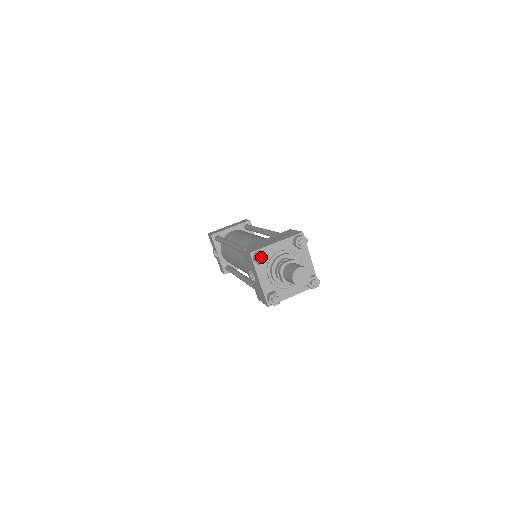
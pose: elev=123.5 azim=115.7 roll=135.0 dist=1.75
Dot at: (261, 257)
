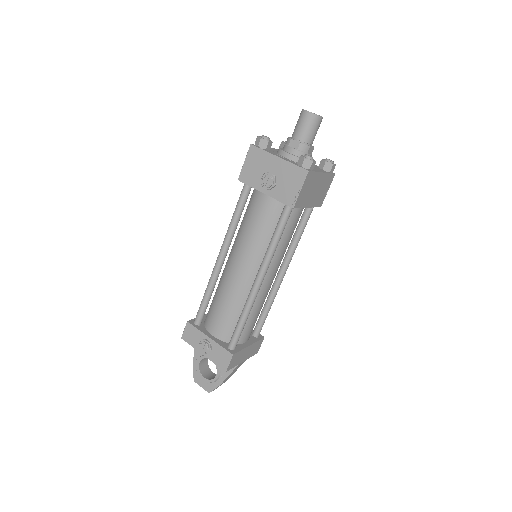
Dot at: (264, 136)
